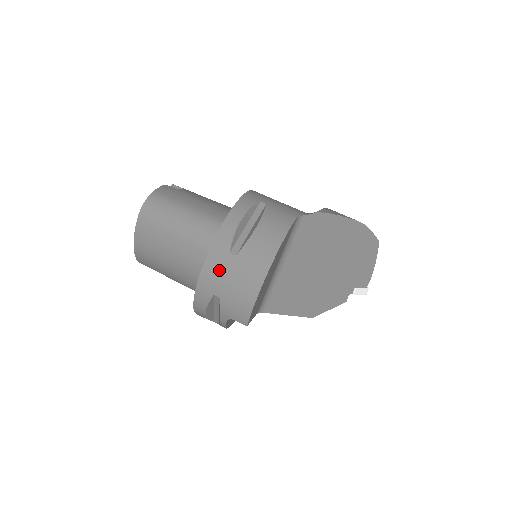
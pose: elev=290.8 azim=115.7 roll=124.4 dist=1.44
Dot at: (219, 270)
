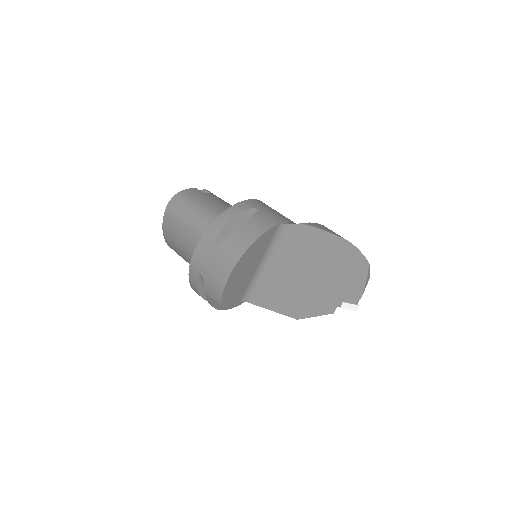
Dot at: (205, 255)
